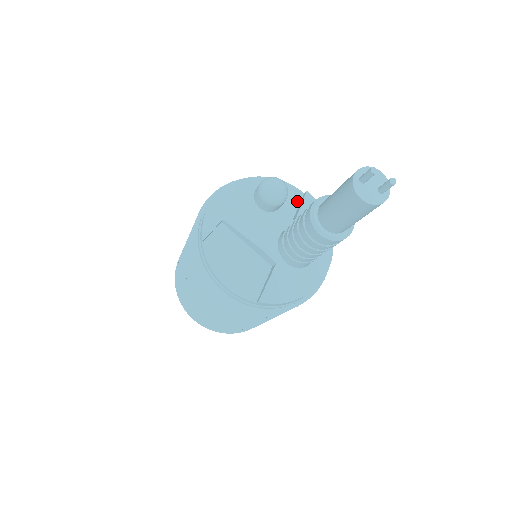
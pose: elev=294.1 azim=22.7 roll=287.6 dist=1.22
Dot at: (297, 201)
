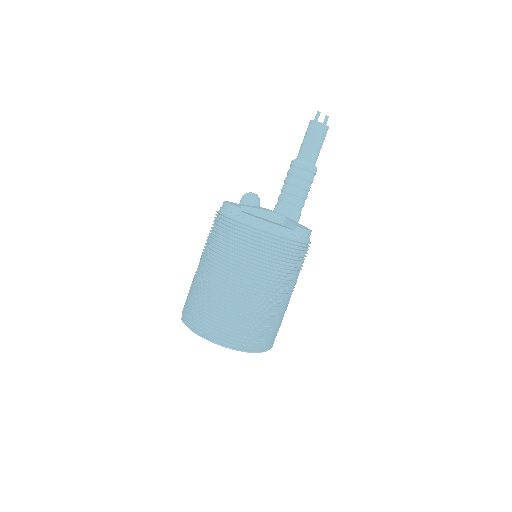
Dot at: occluded
